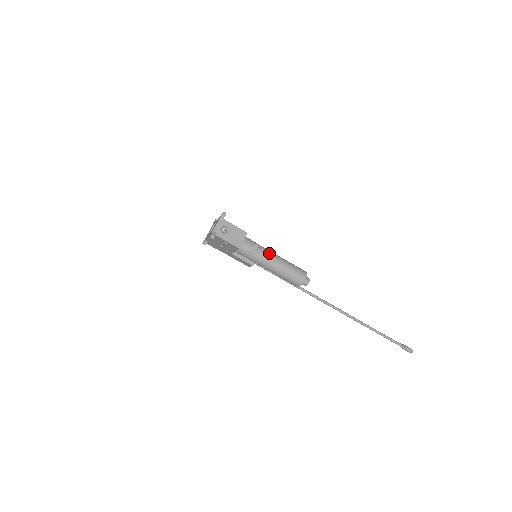
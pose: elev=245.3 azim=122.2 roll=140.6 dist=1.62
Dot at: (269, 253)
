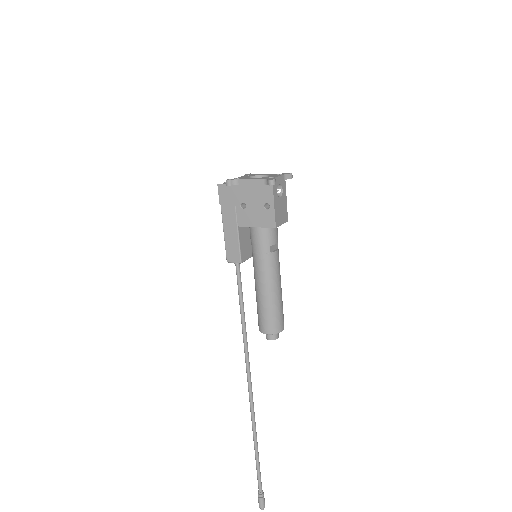
Dot at: occluded
